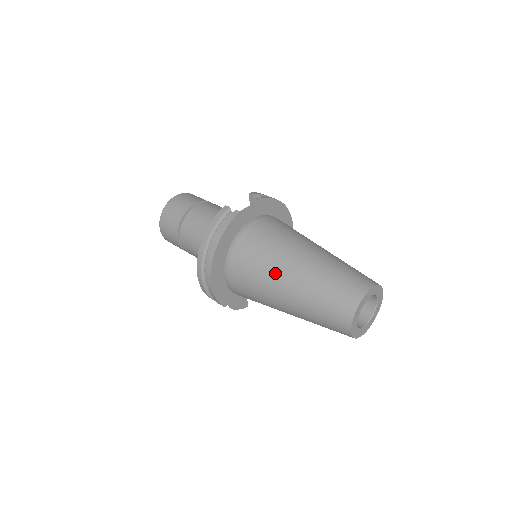
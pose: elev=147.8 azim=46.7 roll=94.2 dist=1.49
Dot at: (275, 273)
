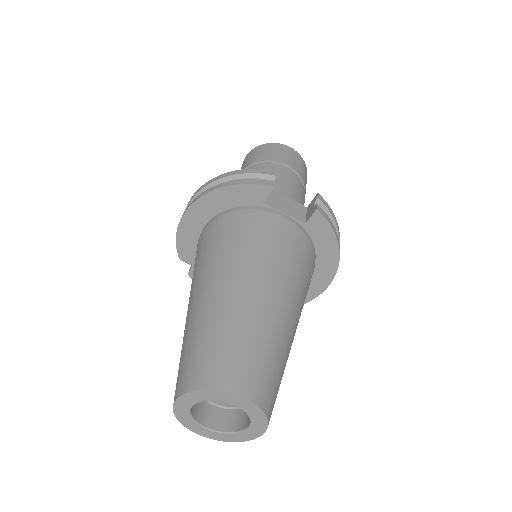
Dot at: (216, 268)
